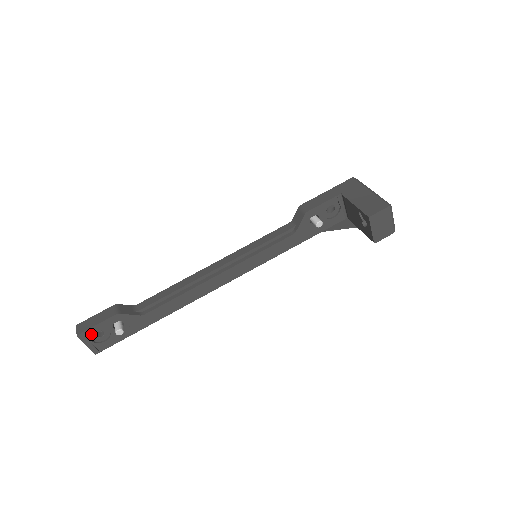
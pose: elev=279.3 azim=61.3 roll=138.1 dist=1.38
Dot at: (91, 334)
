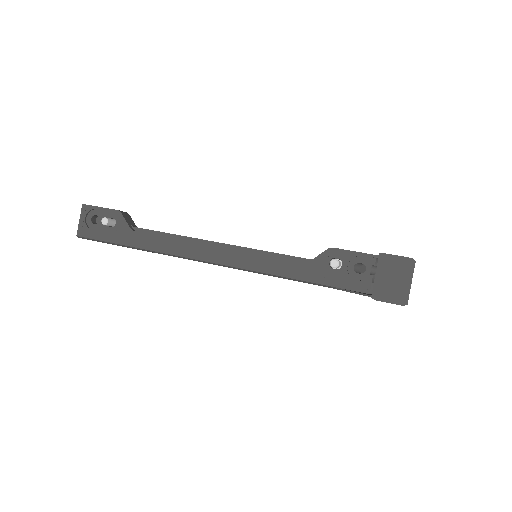
Dot at: (91, 214)
